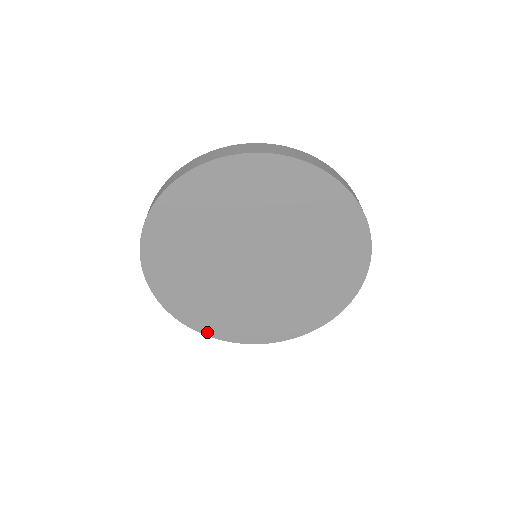
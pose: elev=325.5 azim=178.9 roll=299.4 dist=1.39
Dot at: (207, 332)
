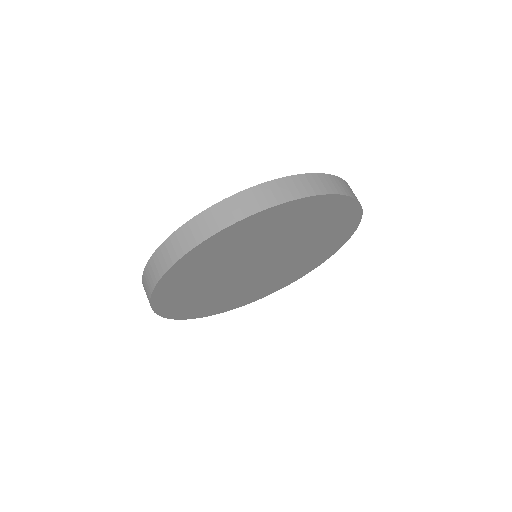
Dot at: (190, 317)
